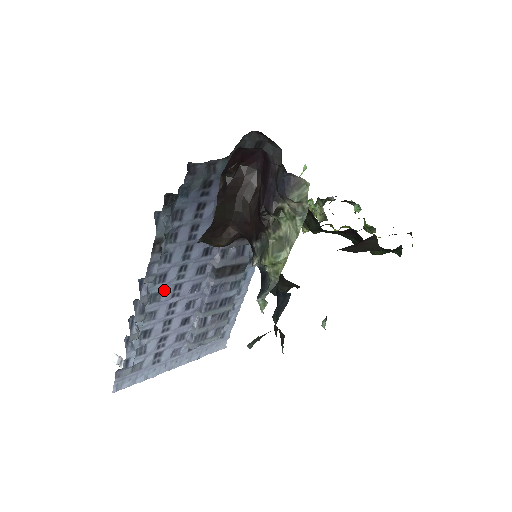
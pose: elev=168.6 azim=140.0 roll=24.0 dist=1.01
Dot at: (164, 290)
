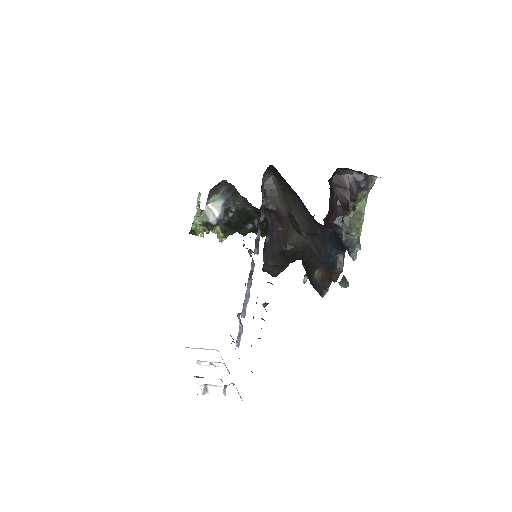
Dot at: occluded
